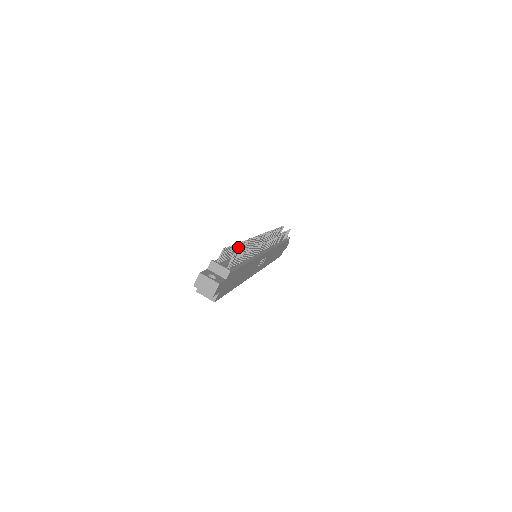
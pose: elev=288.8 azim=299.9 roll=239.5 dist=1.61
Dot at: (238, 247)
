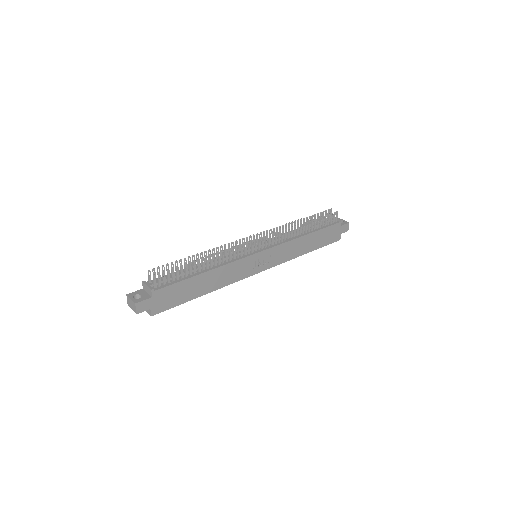
Dot at: (190, 260)
